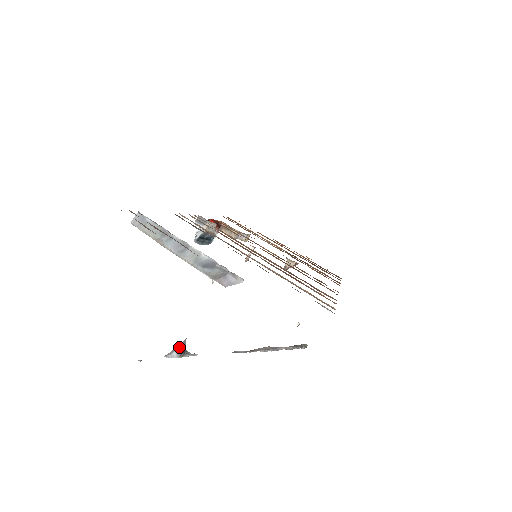
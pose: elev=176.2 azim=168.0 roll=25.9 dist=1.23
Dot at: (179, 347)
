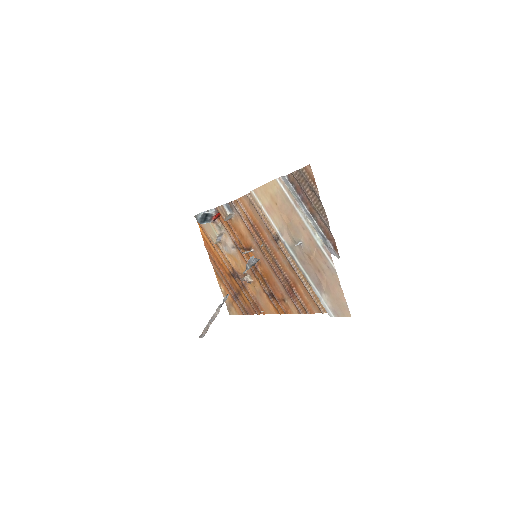
Dot at: (257, 260)
